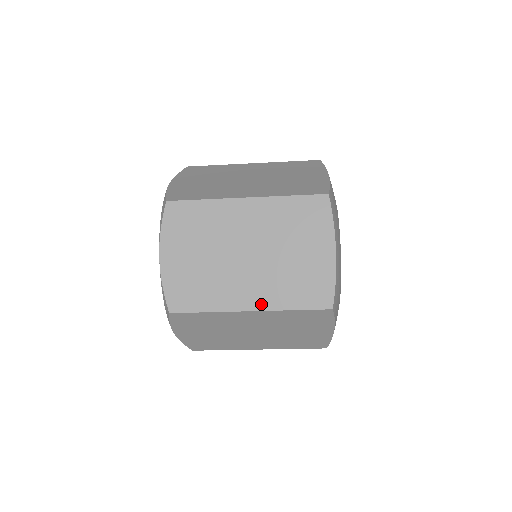
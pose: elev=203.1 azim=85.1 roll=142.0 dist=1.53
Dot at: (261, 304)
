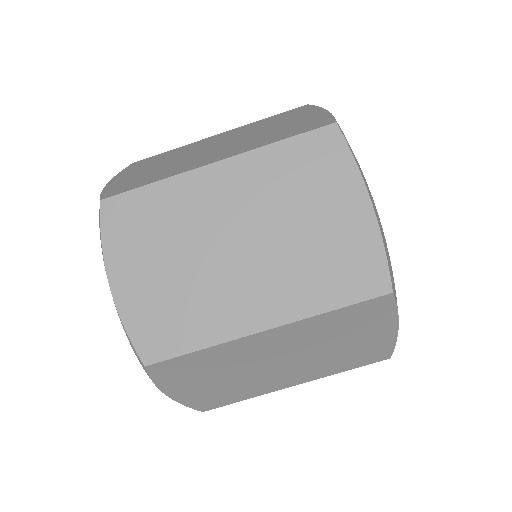
Dot at: (232, 154)
